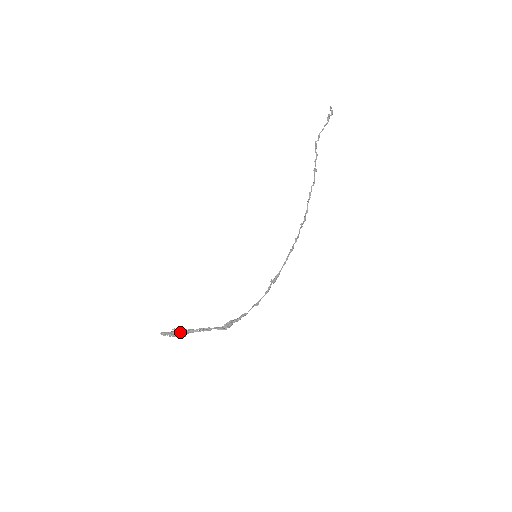
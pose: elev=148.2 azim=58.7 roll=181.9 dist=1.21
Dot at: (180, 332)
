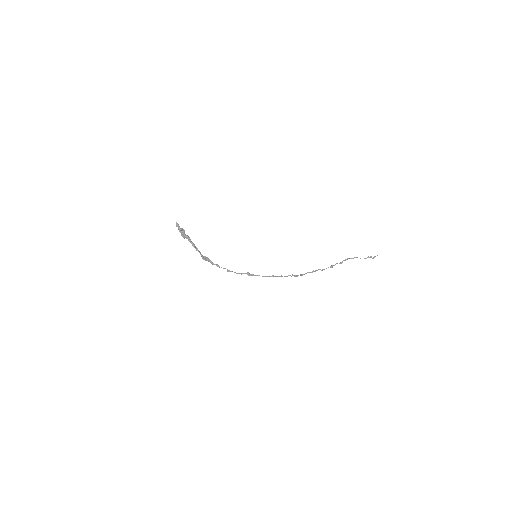
Dot at: (185, 234)
